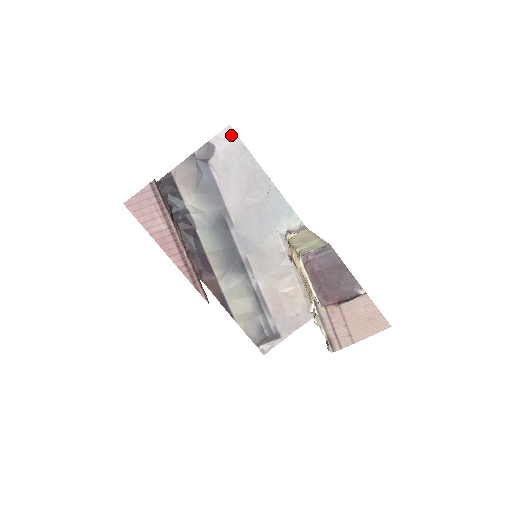
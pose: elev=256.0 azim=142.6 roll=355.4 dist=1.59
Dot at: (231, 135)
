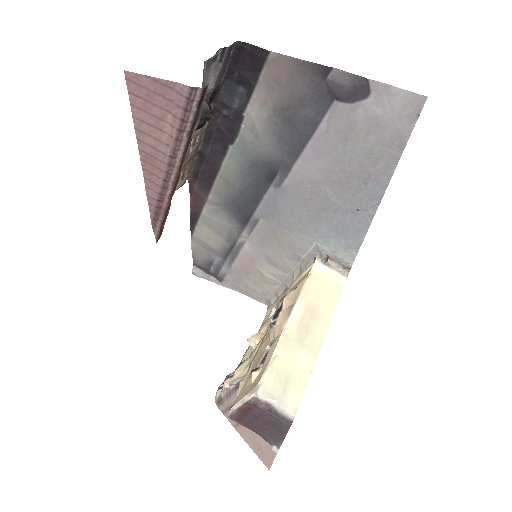
Dot at: (409, 111)
